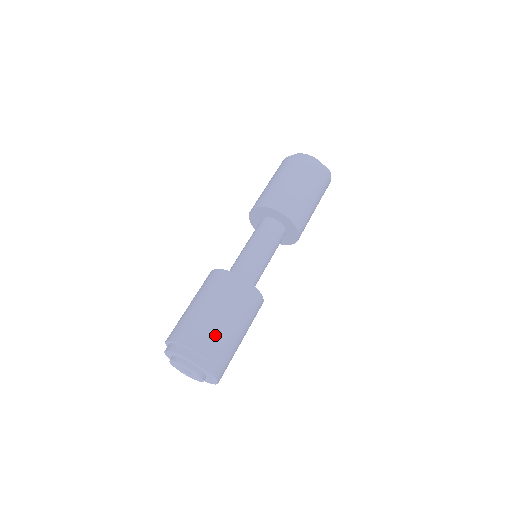
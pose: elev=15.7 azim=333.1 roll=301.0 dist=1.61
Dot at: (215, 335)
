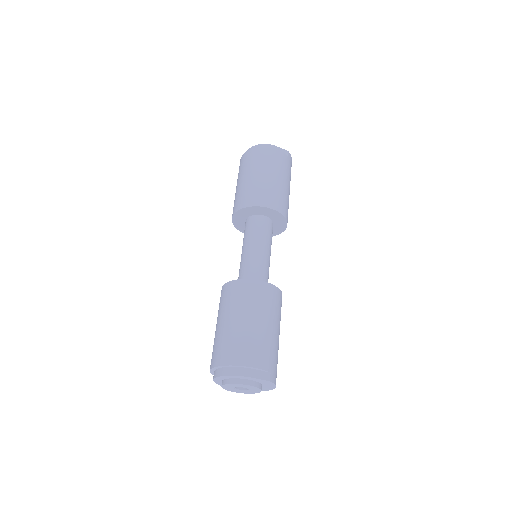
Dot at: (256, 343)
